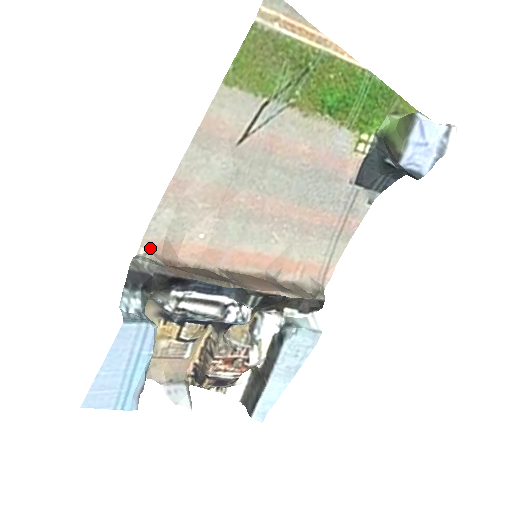
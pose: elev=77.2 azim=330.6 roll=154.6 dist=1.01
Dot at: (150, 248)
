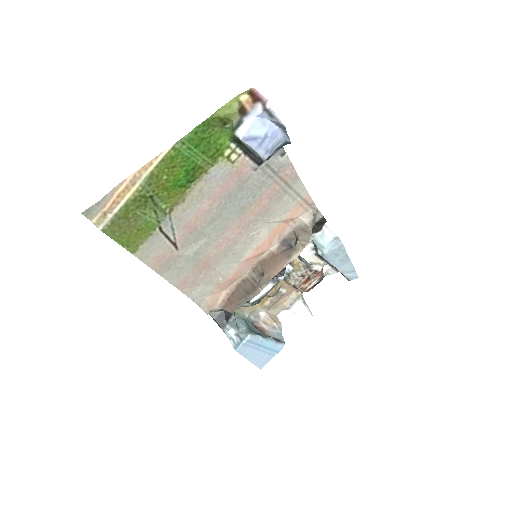
Dot at: (208, 308)
